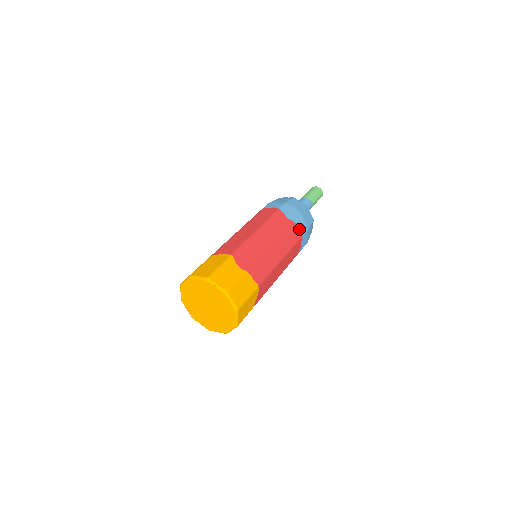
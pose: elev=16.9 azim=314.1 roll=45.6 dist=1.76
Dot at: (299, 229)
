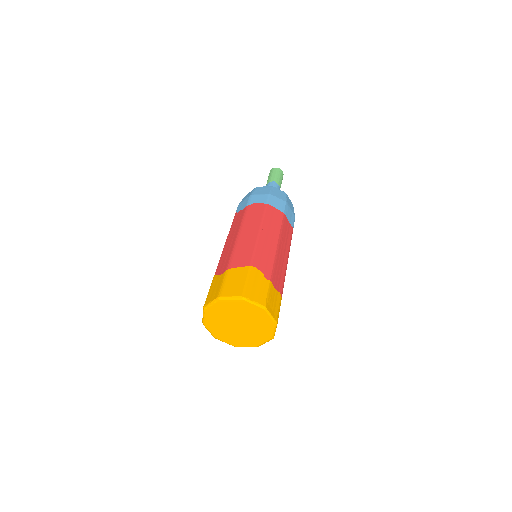
Dot at: (259, 203)
